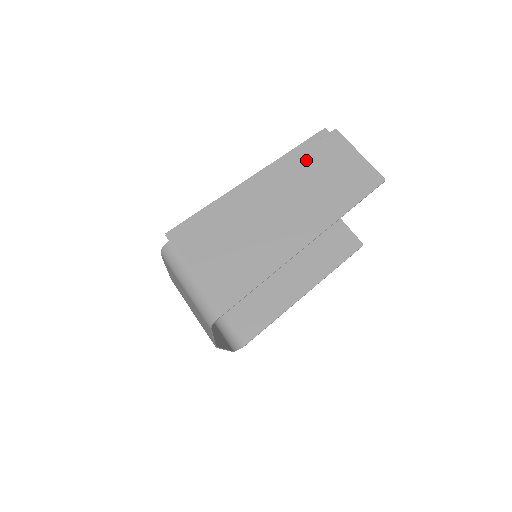
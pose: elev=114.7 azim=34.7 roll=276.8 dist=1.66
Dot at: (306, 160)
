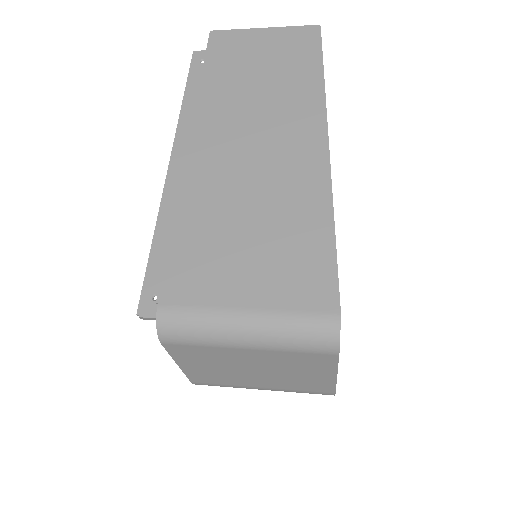
Dot at: (216, 79)
